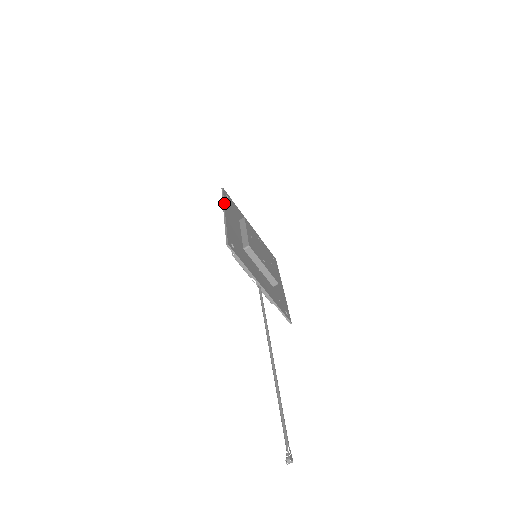
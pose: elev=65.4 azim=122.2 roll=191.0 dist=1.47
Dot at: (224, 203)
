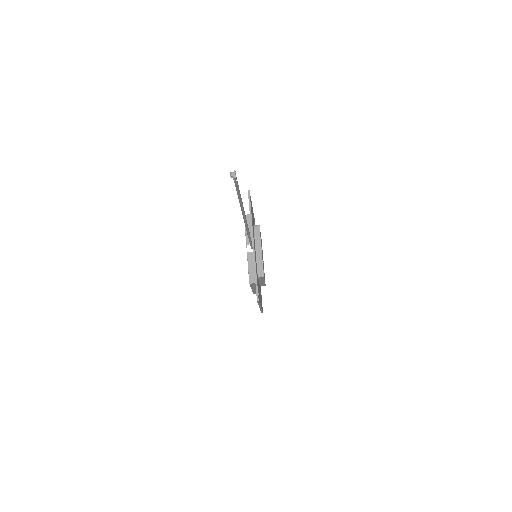
Dot at: occluded
